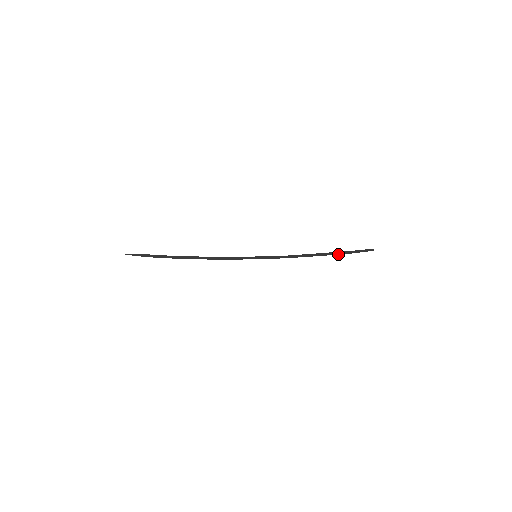
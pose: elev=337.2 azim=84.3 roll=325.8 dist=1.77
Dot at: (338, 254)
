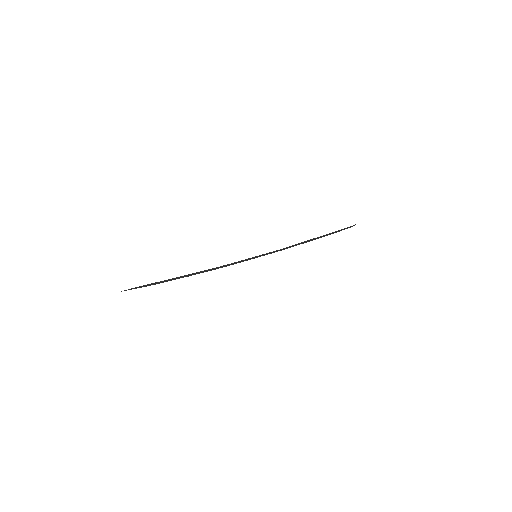
Dot at: occluded
